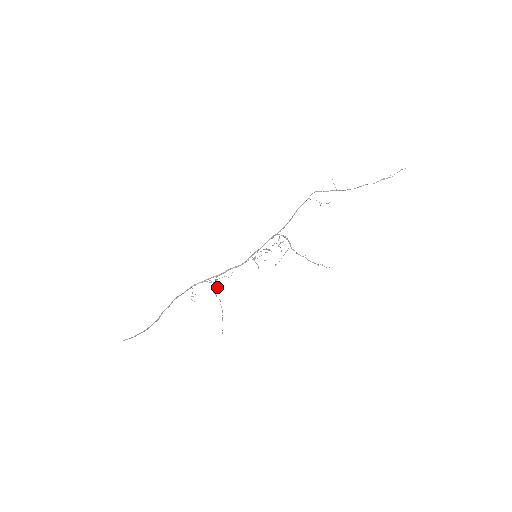
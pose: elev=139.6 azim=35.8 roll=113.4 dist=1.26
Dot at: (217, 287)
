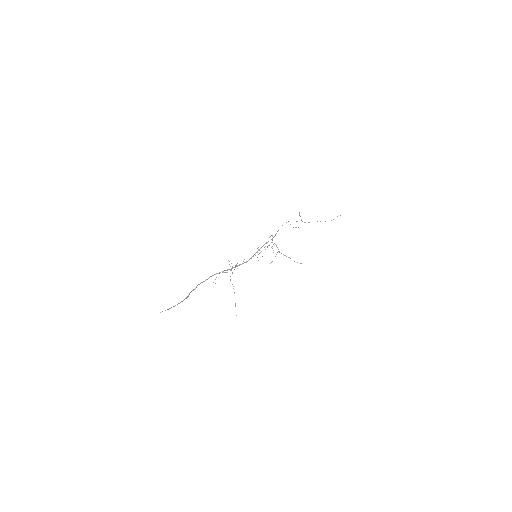
Dot at: (232, 272)
